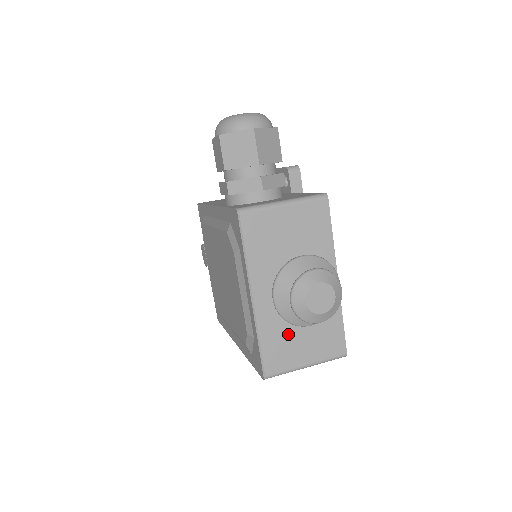
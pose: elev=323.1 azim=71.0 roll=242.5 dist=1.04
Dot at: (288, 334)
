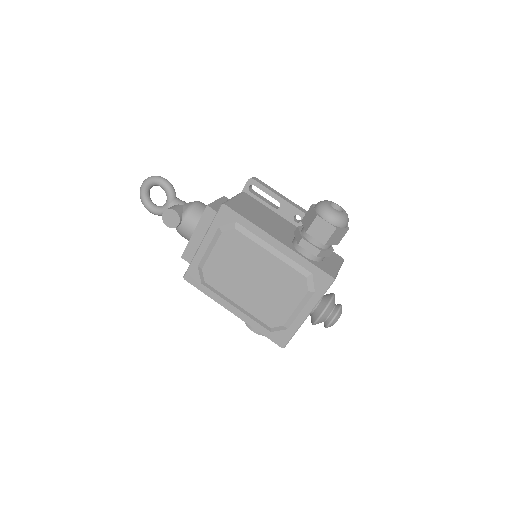
Dot at: occluded
